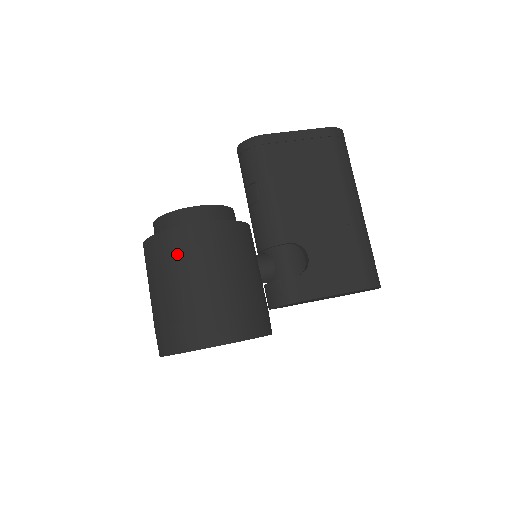
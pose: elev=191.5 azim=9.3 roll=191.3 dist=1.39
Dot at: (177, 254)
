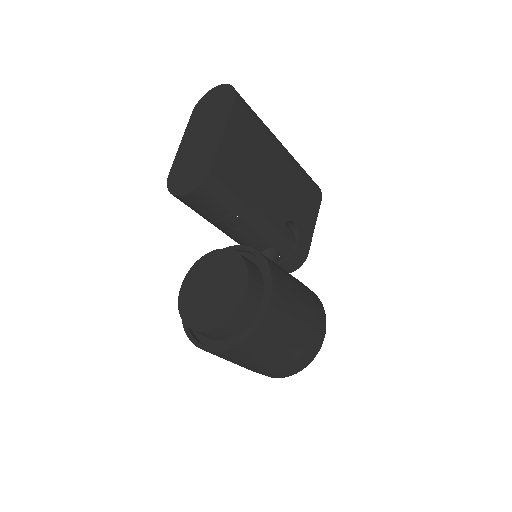
Dot at: (273, 334)
